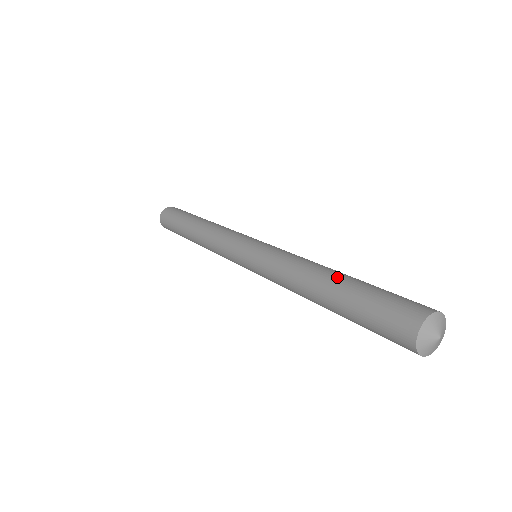
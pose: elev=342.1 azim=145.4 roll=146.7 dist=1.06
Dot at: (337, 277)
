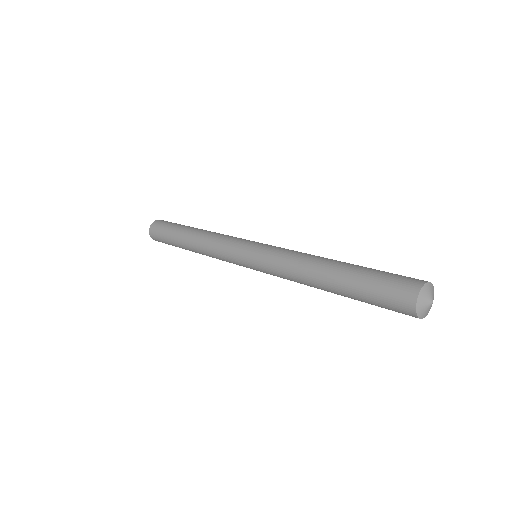
Dot at: (339, 265)
